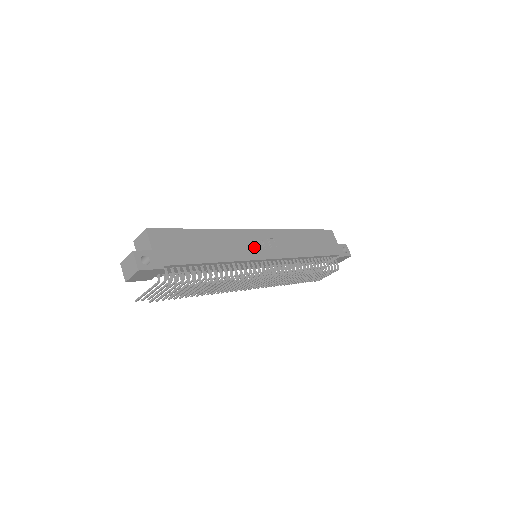
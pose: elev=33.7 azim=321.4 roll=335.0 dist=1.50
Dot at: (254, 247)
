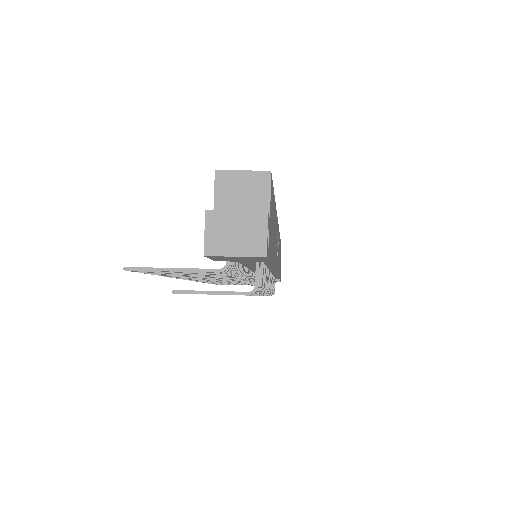
Dot at: occluded
